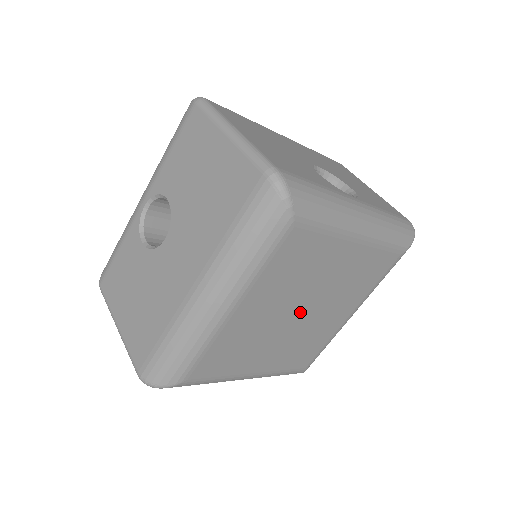
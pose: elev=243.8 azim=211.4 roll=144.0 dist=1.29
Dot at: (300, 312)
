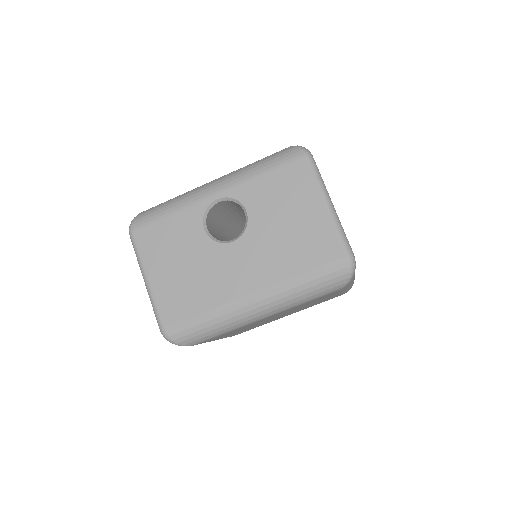
Dot at: (279, 316)
